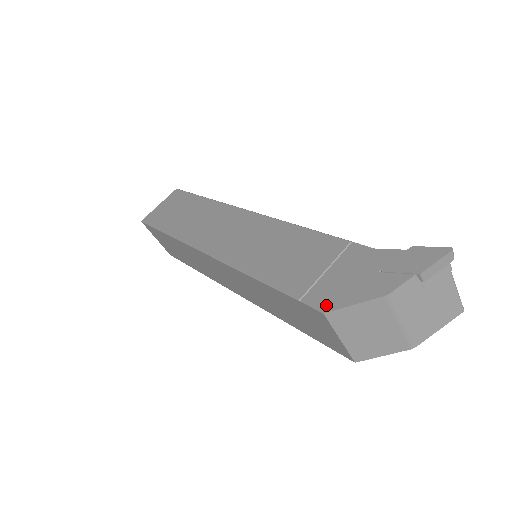
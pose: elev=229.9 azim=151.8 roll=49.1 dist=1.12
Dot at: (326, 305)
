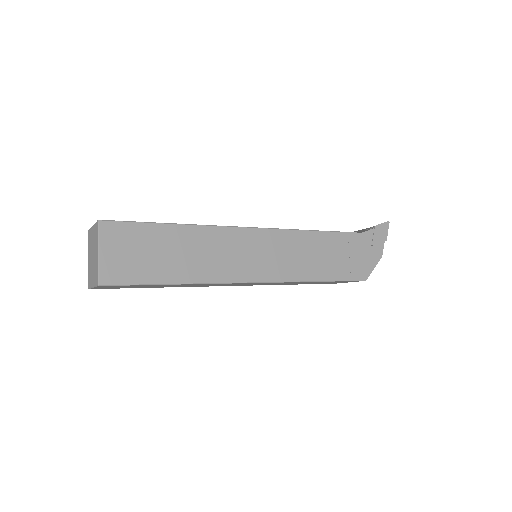
Dot at: (364, 276)
